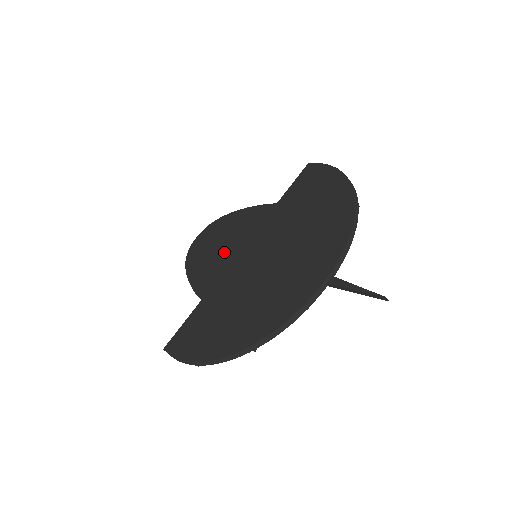
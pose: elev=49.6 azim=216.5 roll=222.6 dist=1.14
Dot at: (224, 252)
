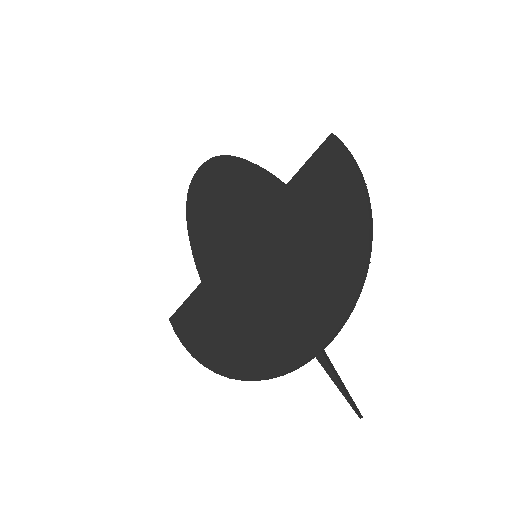
Dot at: (225, 225)
